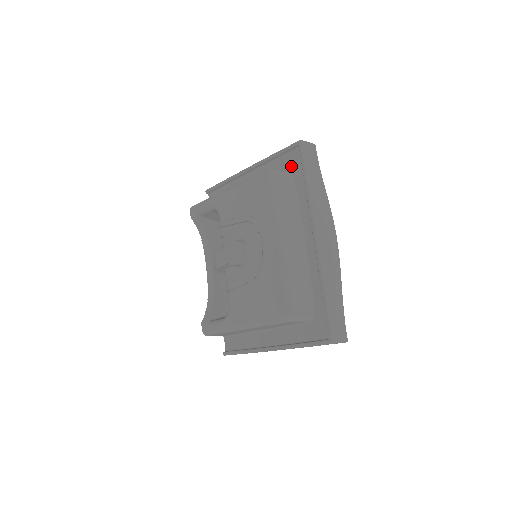
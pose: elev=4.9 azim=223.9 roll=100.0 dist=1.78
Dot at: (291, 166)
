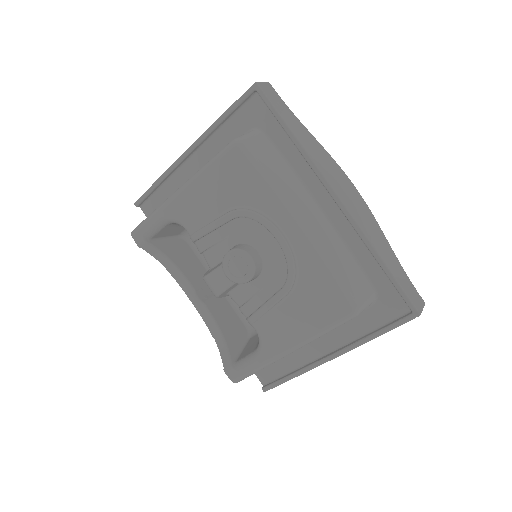
Dot at: (255, 122)
